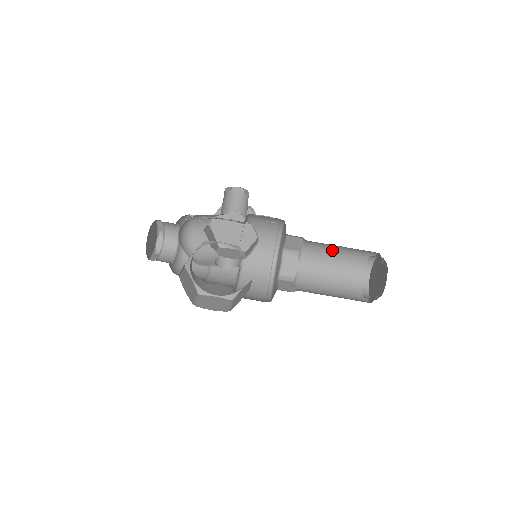
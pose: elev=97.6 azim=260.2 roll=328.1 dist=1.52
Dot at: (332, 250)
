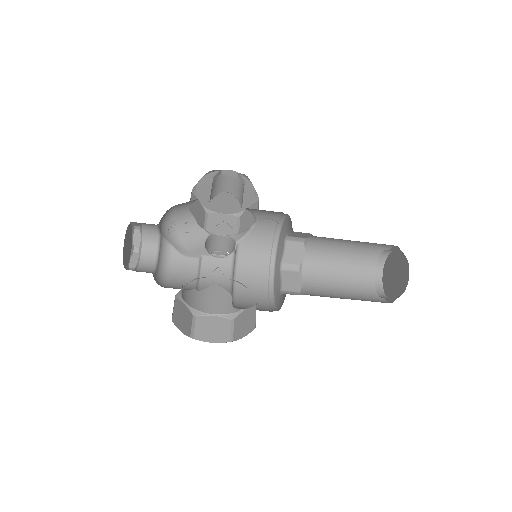
Dot at: (345, 240)
